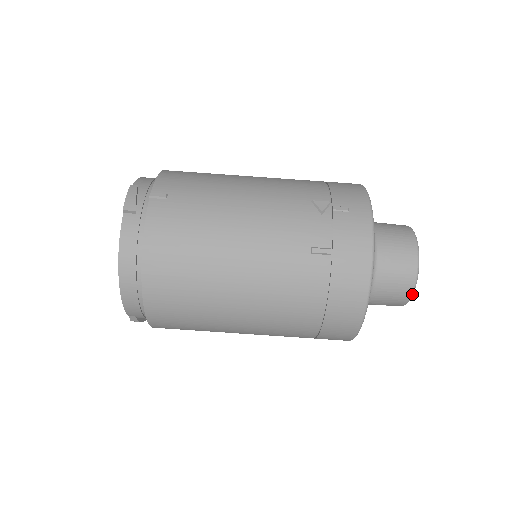
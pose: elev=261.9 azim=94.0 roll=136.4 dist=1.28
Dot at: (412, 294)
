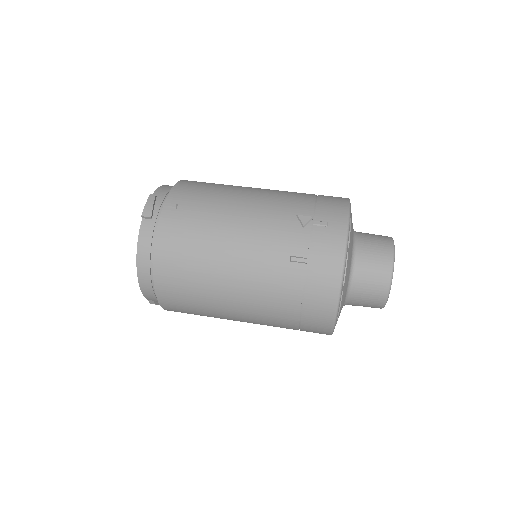
Dot at: (386, 299)
